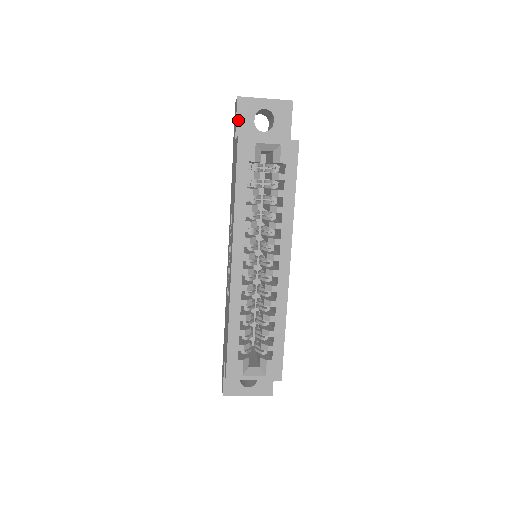
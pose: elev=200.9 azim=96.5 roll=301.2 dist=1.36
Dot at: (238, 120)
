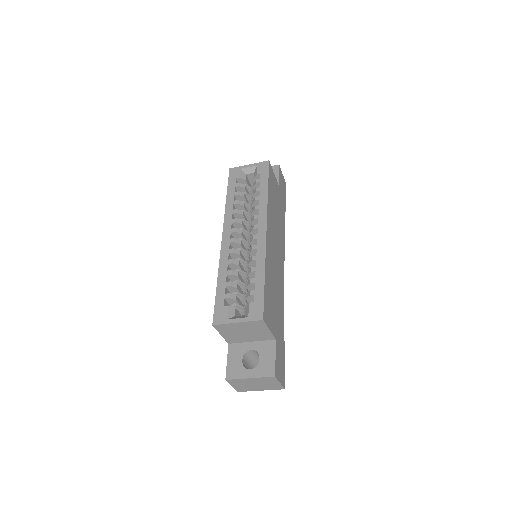
Dot at: occluded
